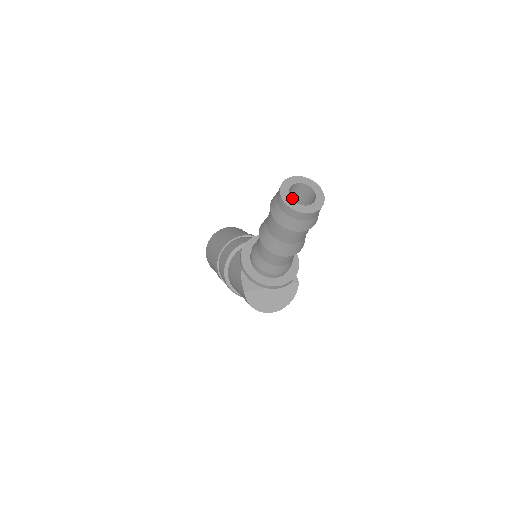
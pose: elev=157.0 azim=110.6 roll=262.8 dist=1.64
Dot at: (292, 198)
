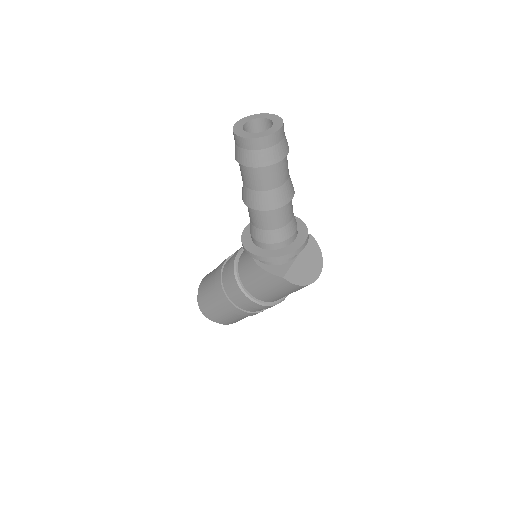
Dot at: occluded
